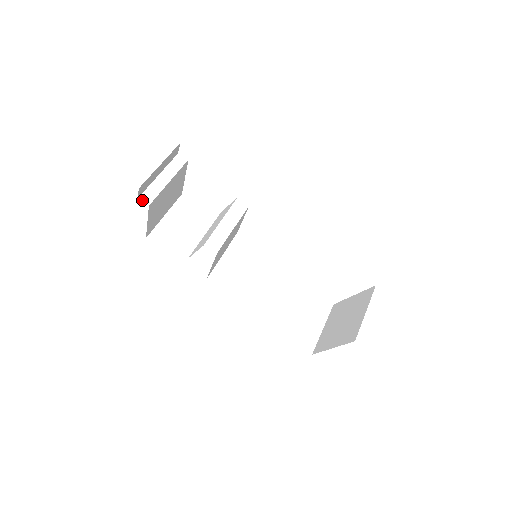
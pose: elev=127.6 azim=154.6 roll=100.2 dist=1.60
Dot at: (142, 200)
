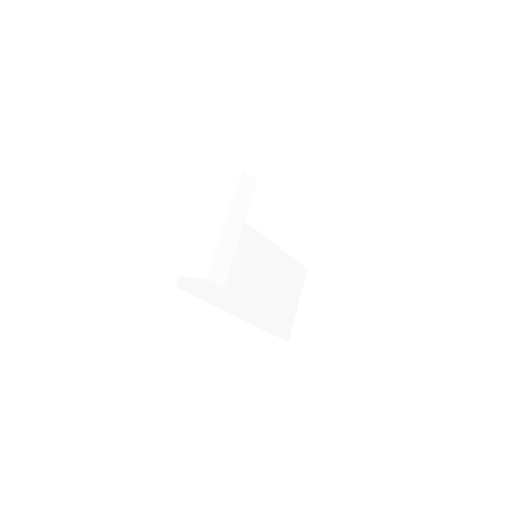
Dot at: (100, 219)
